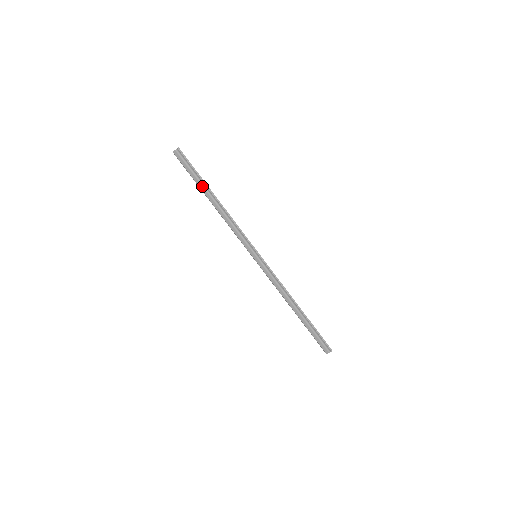
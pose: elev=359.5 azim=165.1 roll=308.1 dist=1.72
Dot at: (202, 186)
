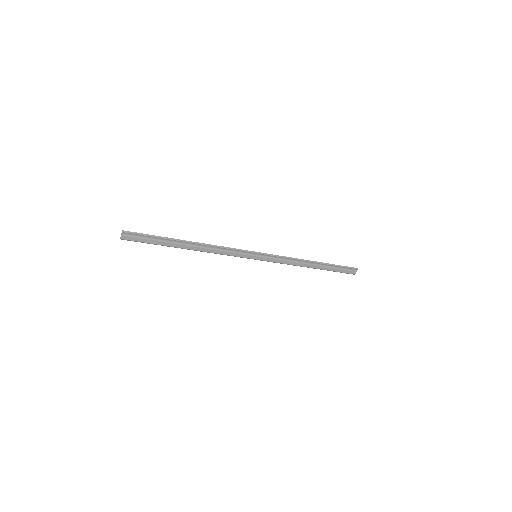
Dot at: (170, 243)
